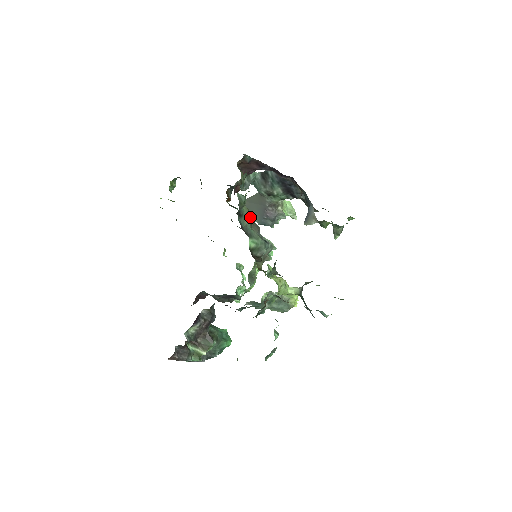
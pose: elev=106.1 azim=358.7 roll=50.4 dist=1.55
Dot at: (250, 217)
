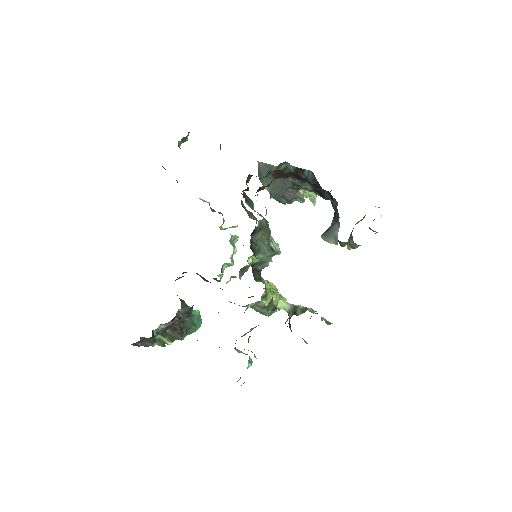
Dot at: (265, 230)
